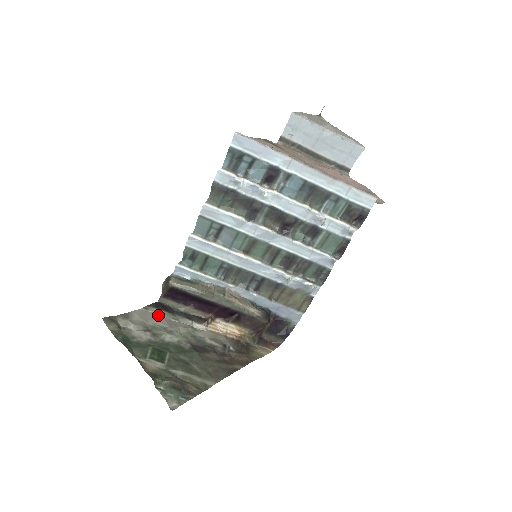
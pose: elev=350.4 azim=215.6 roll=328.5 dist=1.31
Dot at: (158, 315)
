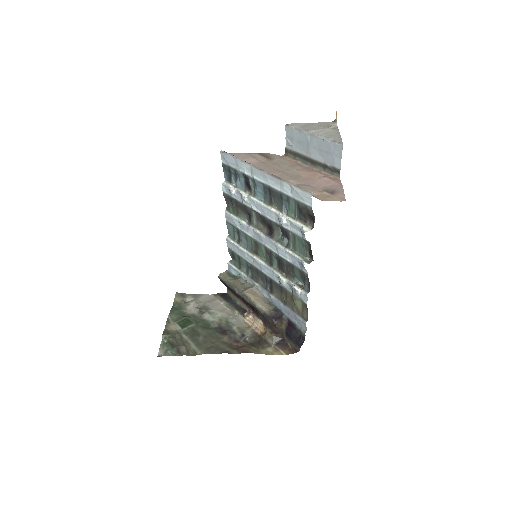
Dot at: (218, 301)
